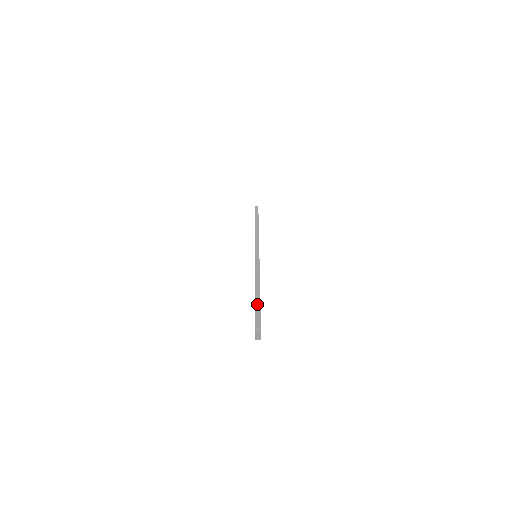
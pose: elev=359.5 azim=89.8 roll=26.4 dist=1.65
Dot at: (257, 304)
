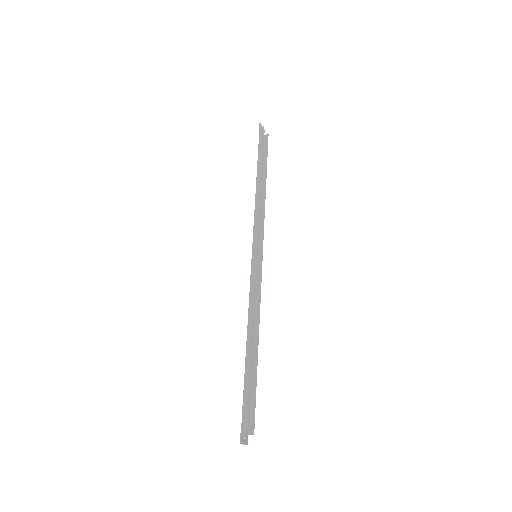
Dot at: (246, 381)
